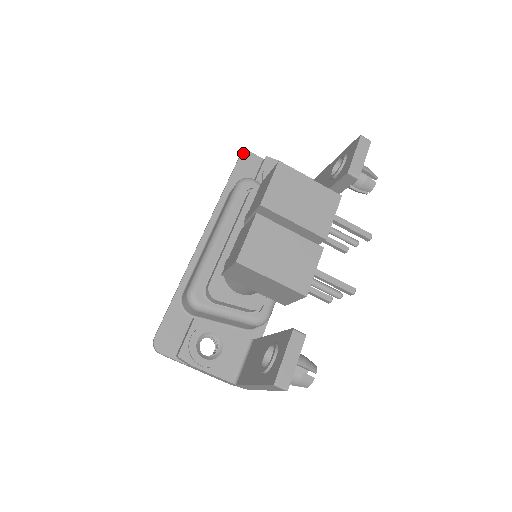
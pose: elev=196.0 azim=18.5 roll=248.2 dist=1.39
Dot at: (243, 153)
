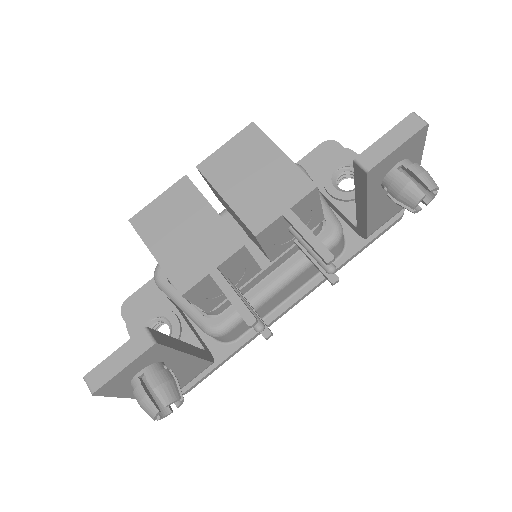
Dot at: (327, 141)
